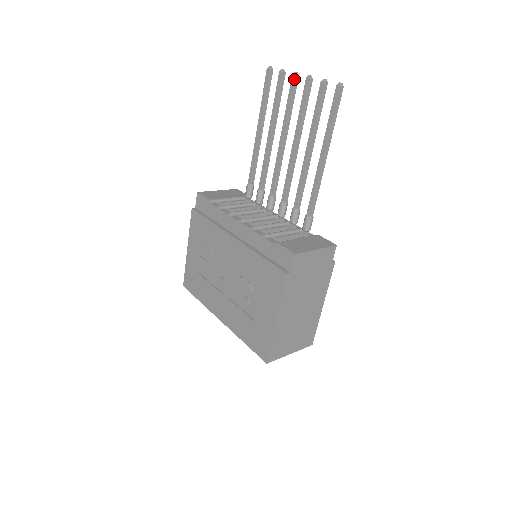
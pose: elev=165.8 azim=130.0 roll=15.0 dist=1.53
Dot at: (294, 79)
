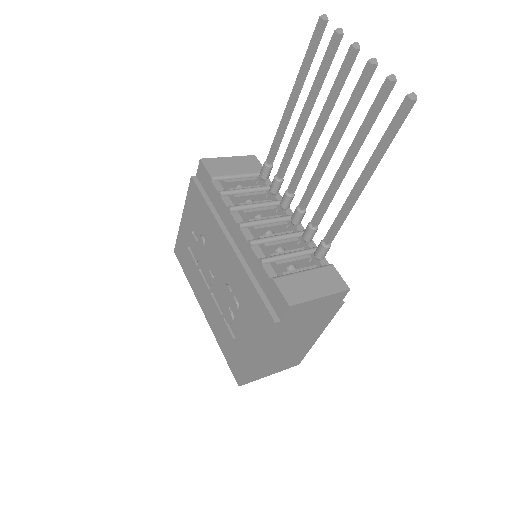
Dot at: (351, 53)
